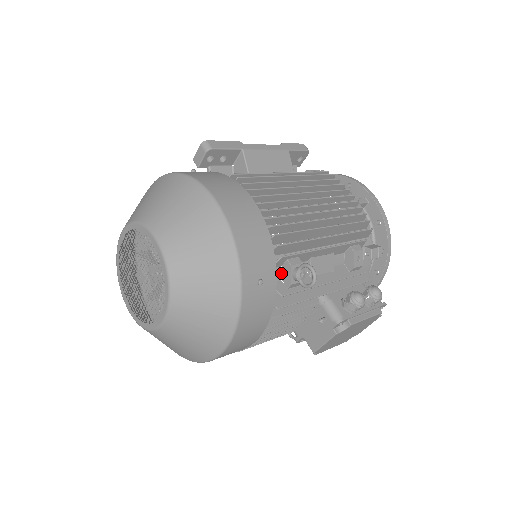
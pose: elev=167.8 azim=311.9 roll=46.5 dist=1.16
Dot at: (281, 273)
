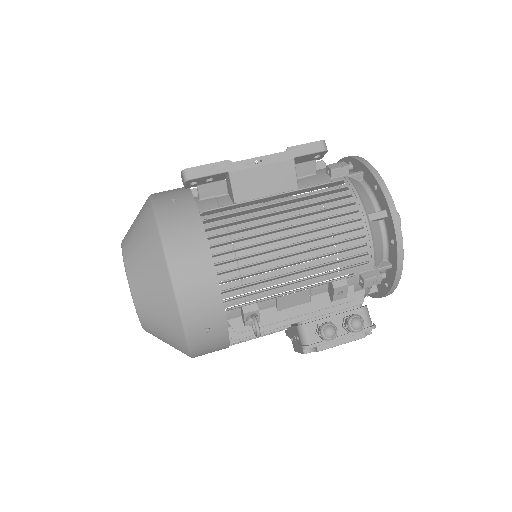
Dot at: (240, 312)
